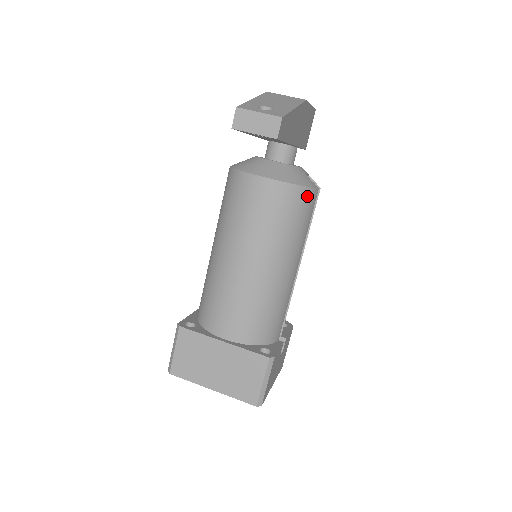
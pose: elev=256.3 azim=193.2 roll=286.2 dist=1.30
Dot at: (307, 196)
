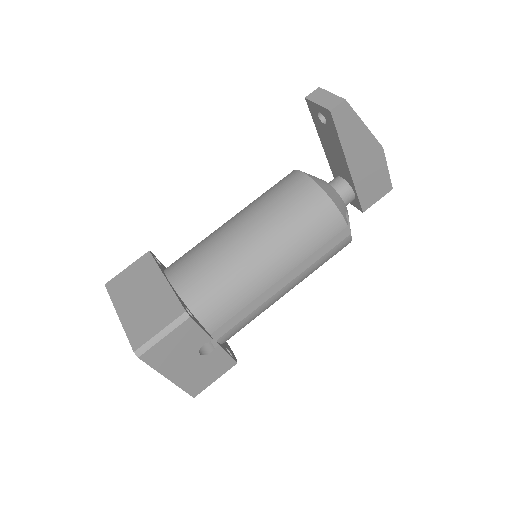
Dot at: (332, 216)
